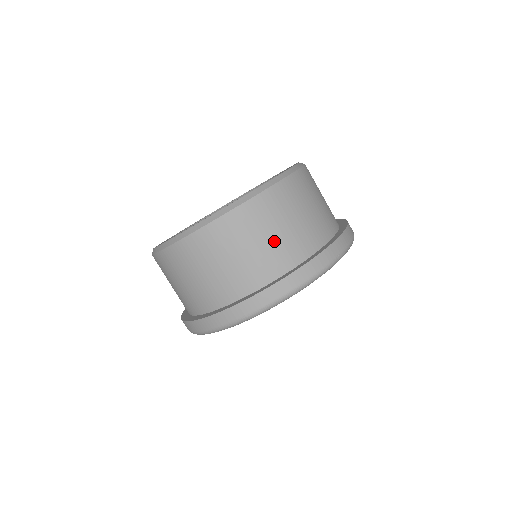
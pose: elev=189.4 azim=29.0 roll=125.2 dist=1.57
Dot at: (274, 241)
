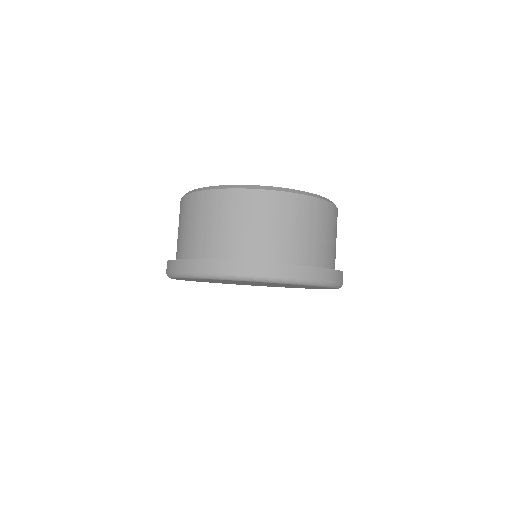
Dot at: (294, 235)
